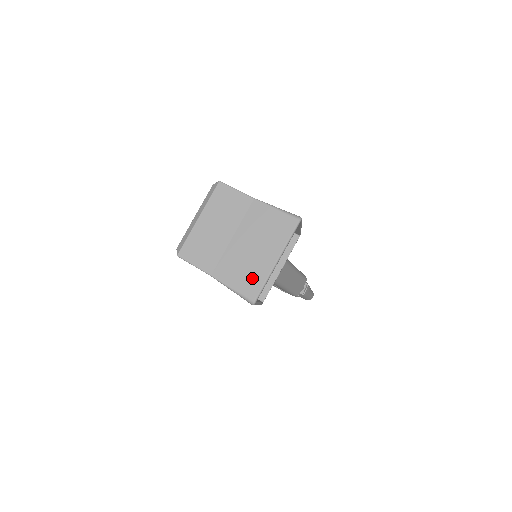
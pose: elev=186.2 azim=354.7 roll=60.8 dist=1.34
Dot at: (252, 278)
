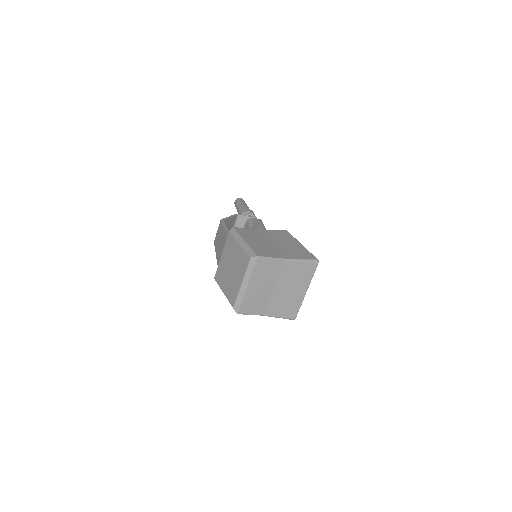
Dot at: (292, 307)
